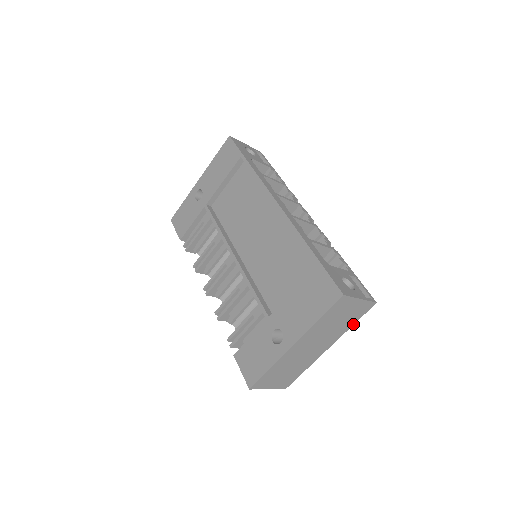
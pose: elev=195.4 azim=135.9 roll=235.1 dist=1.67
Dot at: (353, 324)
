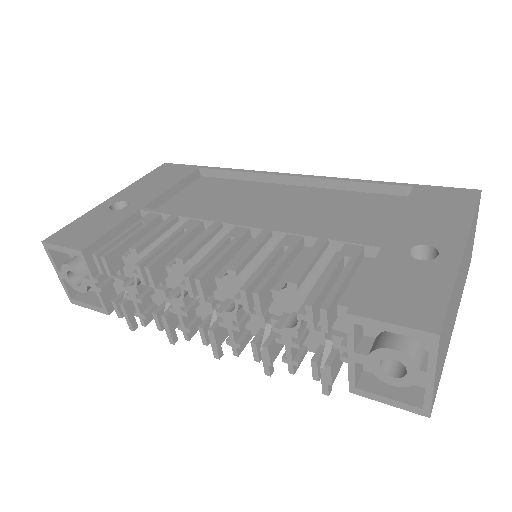
Dot at: occluded
